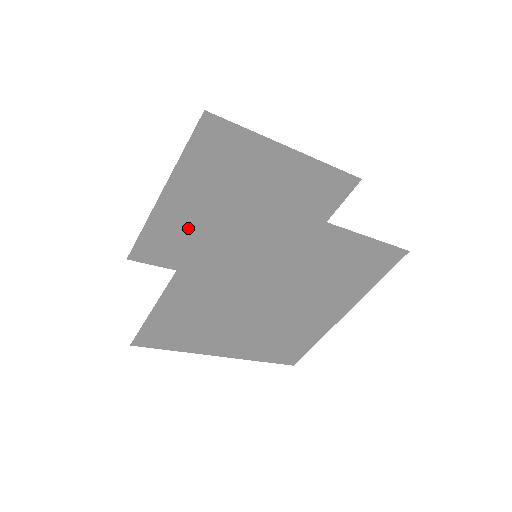
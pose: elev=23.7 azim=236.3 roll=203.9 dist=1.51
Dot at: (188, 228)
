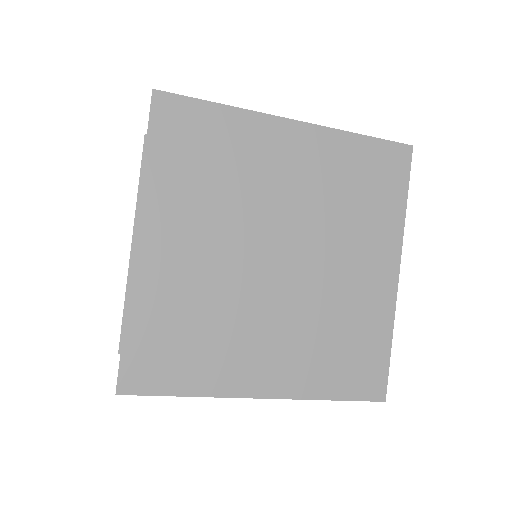
Dot at: occluded
